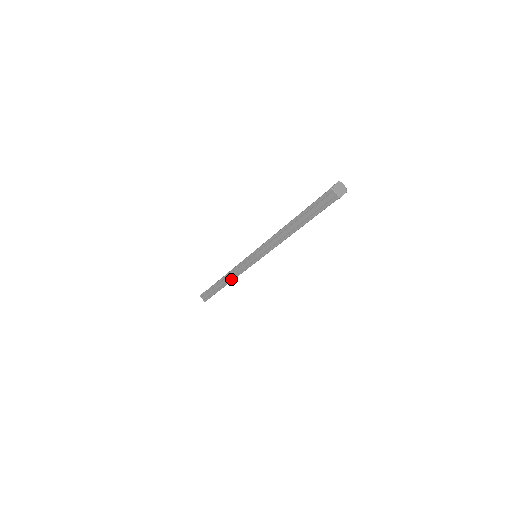
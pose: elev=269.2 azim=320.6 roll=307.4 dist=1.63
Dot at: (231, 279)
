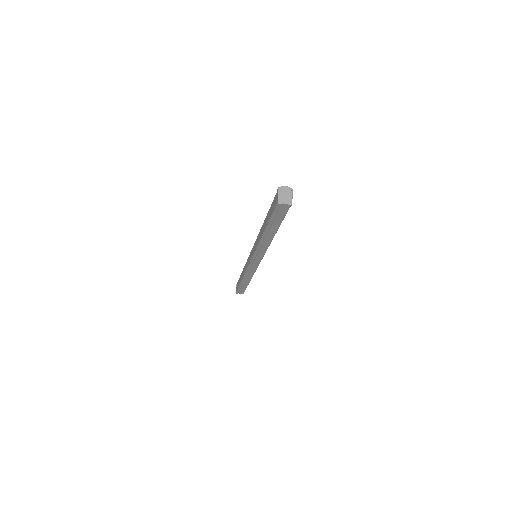
Dot at: (251, 277)
